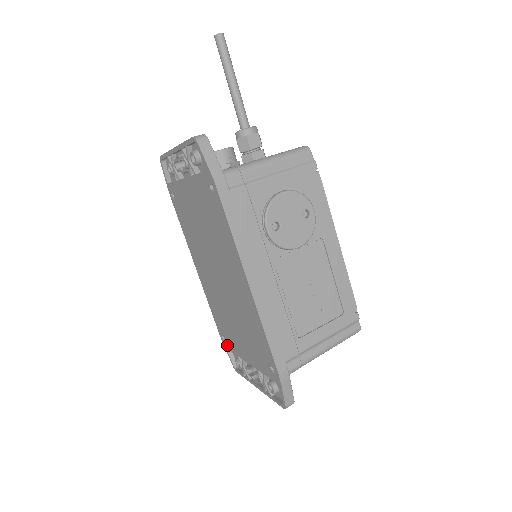
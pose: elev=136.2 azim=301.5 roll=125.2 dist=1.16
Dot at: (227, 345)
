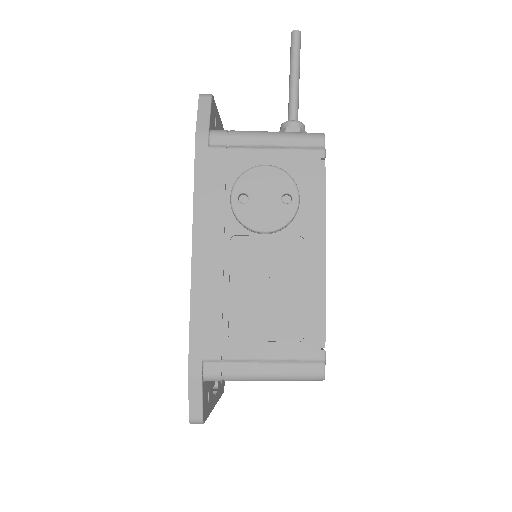
Dot at: occluded
